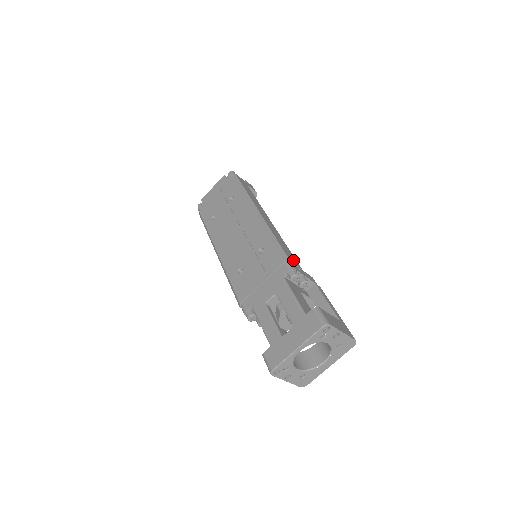
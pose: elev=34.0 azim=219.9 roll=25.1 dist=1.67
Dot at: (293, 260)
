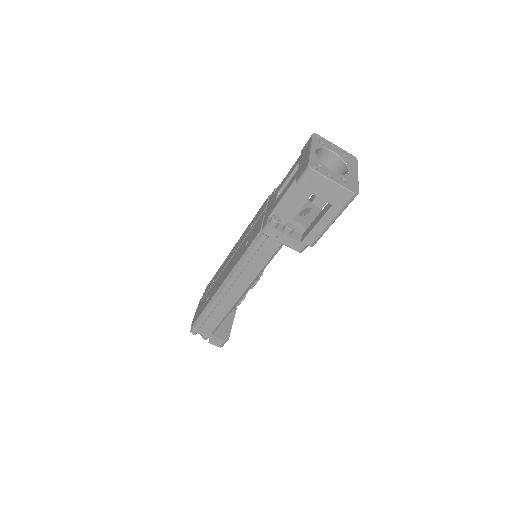
Dot at: occluded
